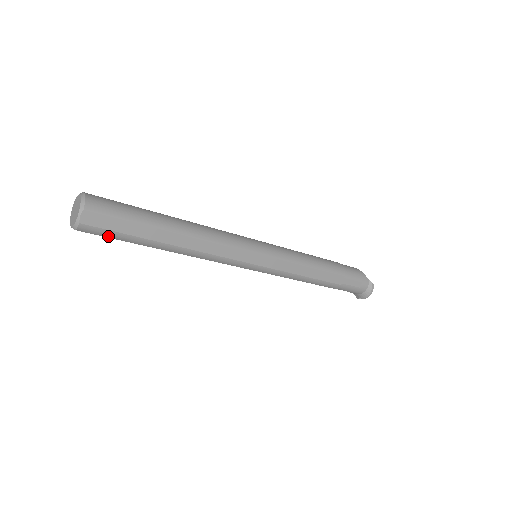
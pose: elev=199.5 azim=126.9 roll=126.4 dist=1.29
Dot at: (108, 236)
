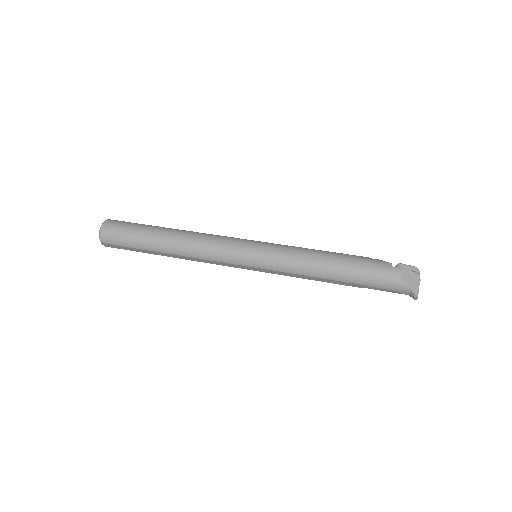
Dot at: occluded
